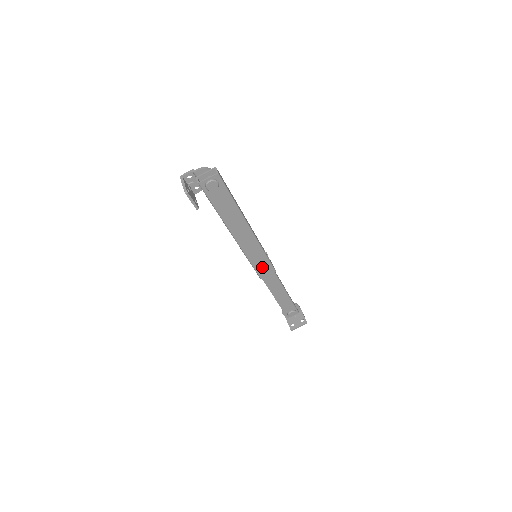
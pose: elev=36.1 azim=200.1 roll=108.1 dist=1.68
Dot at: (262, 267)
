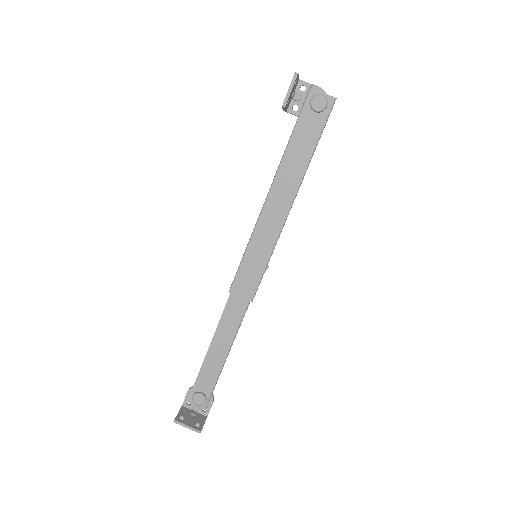
Dot at: (248, 276)
